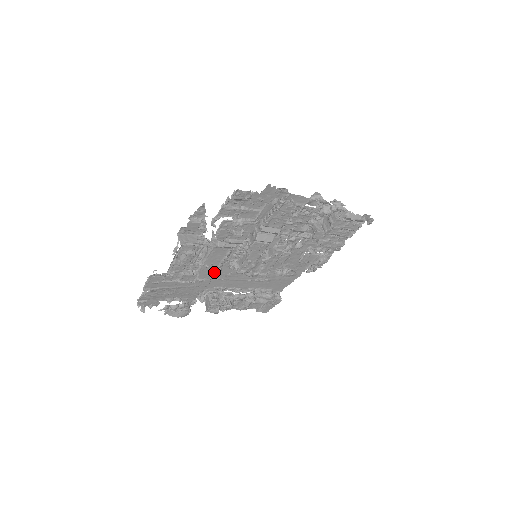
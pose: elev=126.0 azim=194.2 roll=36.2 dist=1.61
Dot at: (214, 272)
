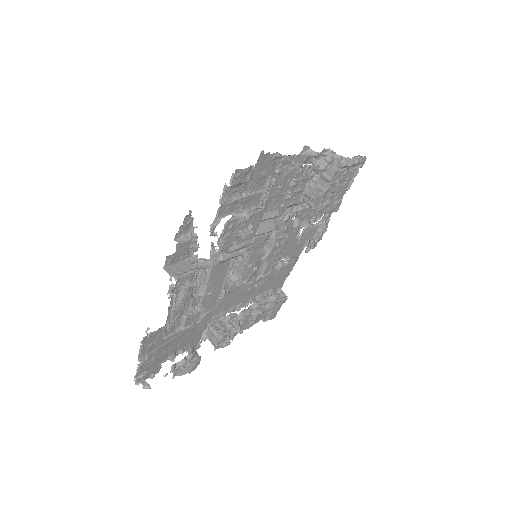
Dot at: (219, 297)
